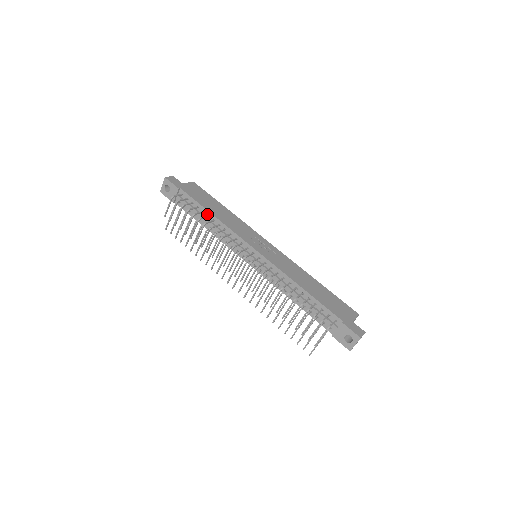
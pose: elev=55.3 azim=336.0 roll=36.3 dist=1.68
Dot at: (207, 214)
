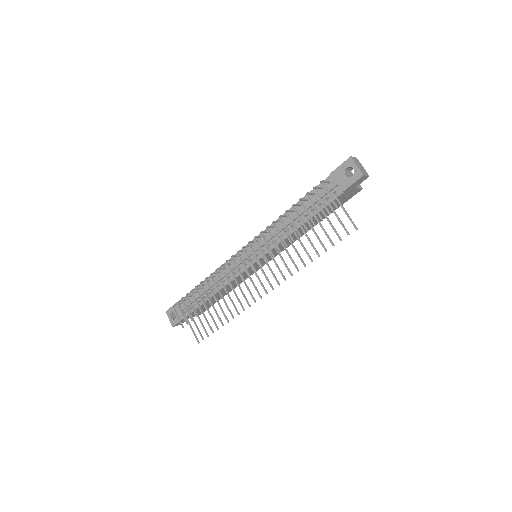
Dot at: (204, 285)
